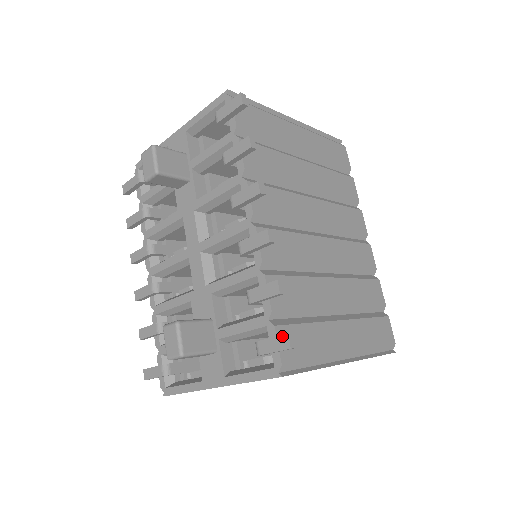
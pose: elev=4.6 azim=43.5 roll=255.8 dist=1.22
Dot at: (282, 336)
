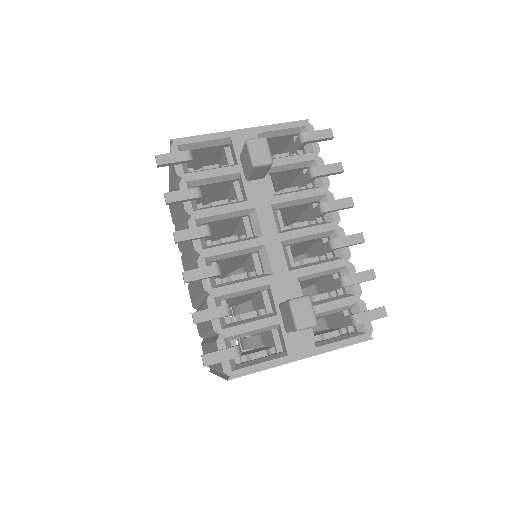
Dot at: (380, 308)
